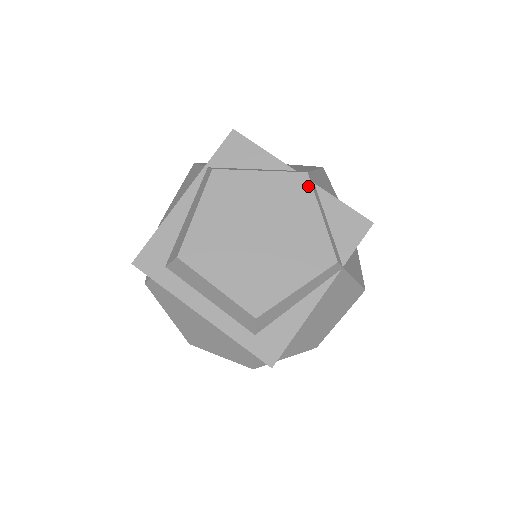
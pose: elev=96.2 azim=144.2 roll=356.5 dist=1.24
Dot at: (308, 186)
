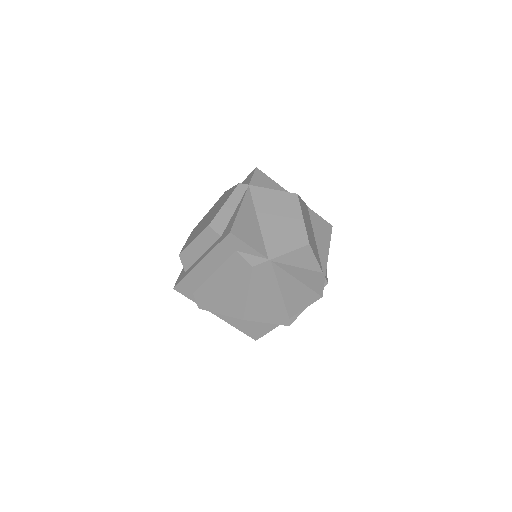
Dot at: occluded
